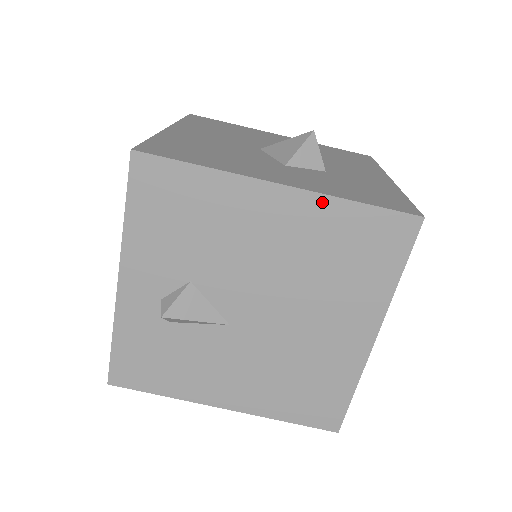
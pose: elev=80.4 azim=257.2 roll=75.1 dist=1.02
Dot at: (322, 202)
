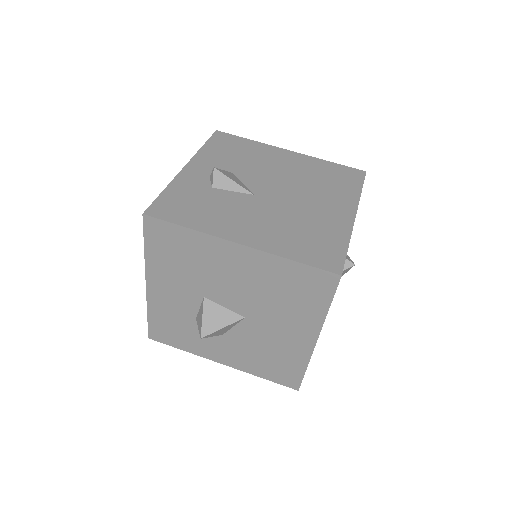
Dot at: (312, 159)
